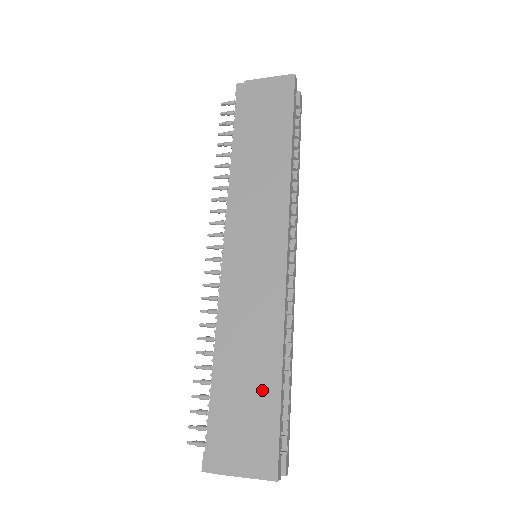
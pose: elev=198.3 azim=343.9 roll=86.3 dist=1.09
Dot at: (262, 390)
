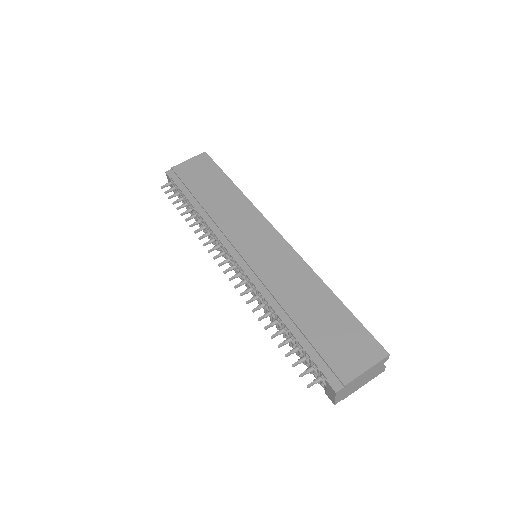
Dot at: (332, 313)
